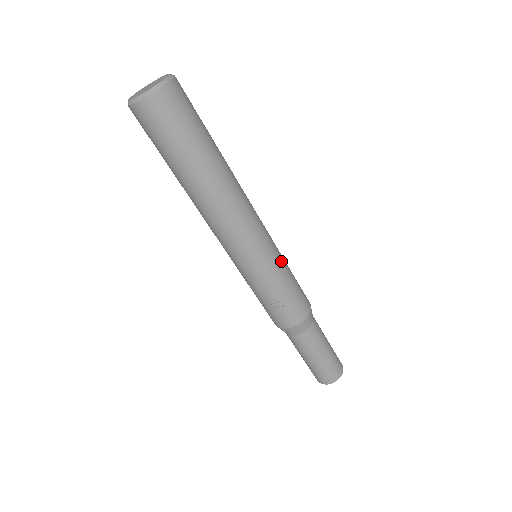
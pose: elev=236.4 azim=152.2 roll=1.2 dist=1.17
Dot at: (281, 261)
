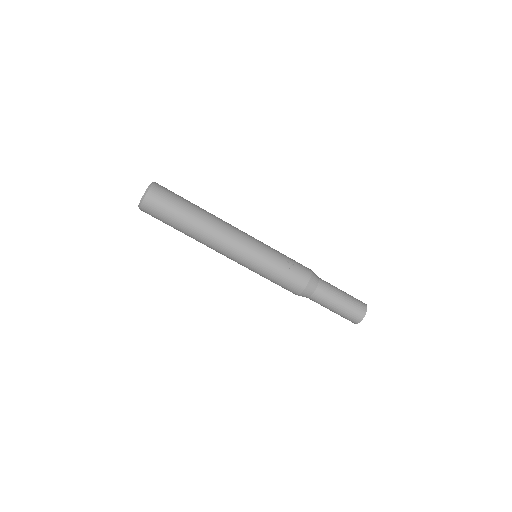
Dot at: occluded
